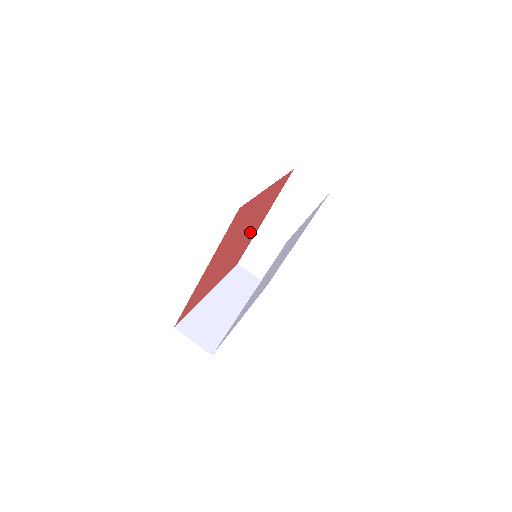
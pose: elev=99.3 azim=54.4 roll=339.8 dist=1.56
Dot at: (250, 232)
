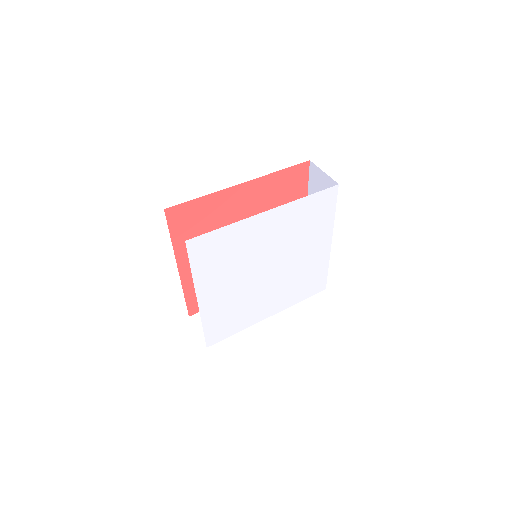
Dot at: occluded
